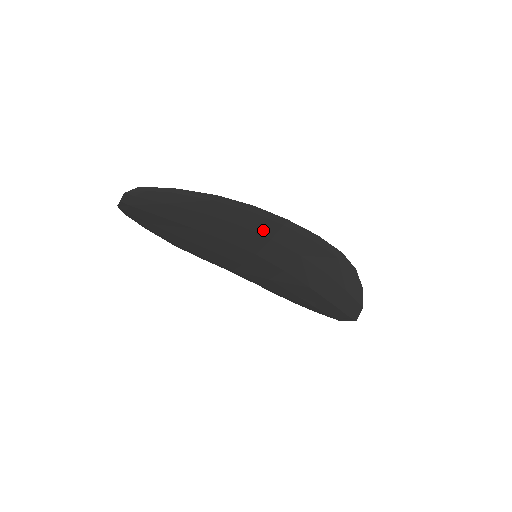
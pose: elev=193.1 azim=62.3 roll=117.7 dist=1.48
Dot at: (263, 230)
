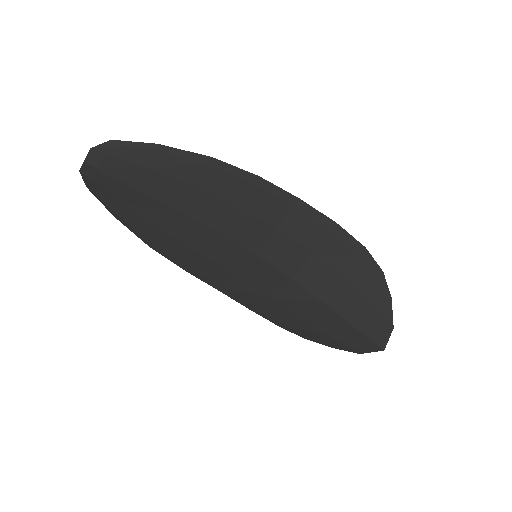
Dot at: (267, 214)
